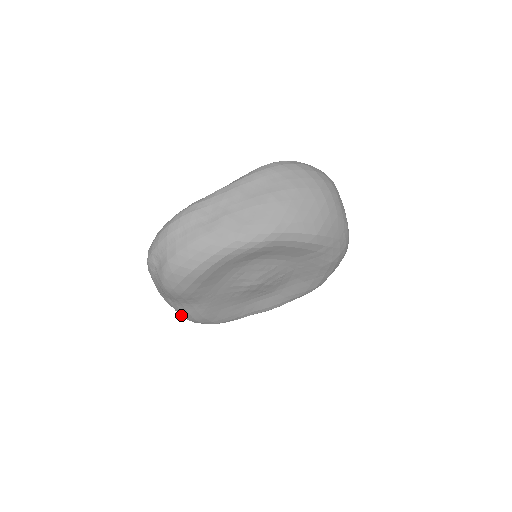
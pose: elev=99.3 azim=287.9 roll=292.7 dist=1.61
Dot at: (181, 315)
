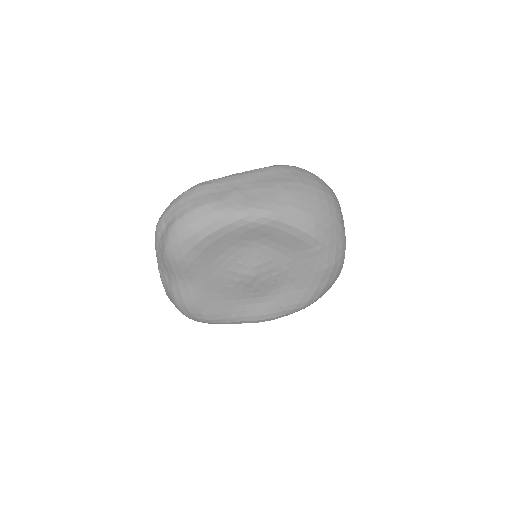
Dot at: (173, 300)
